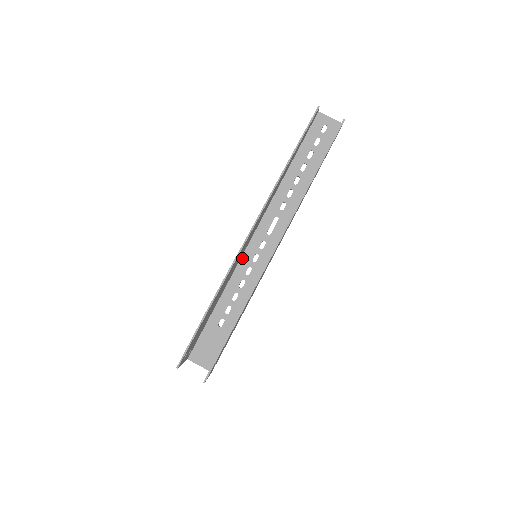
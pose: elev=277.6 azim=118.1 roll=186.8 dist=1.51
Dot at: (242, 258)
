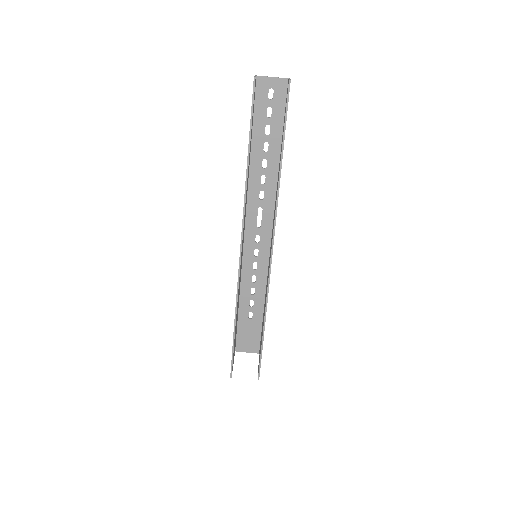
Dot at: (243, 257)
